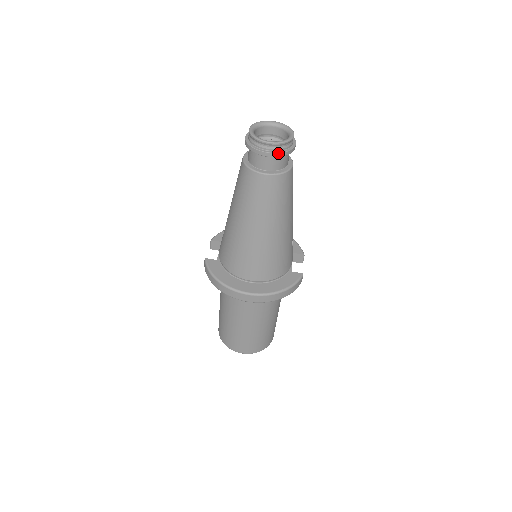
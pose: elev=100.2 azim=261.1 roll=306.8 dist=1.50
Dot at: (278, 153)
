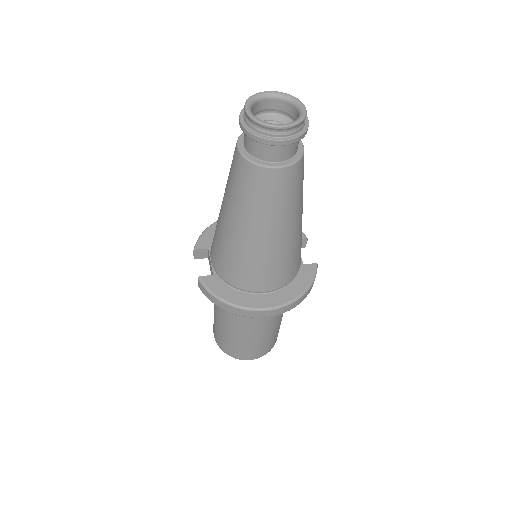
Dot at: (295, 138)
